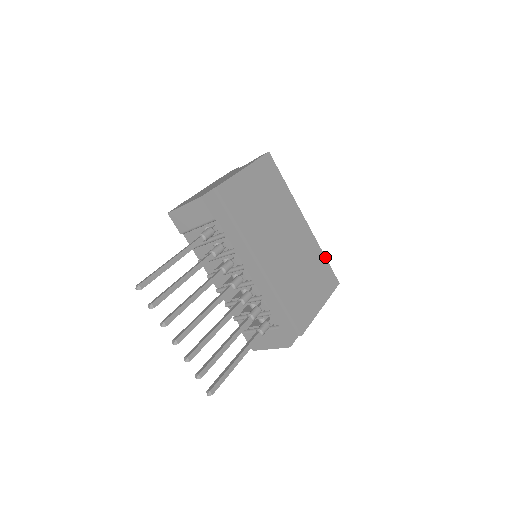
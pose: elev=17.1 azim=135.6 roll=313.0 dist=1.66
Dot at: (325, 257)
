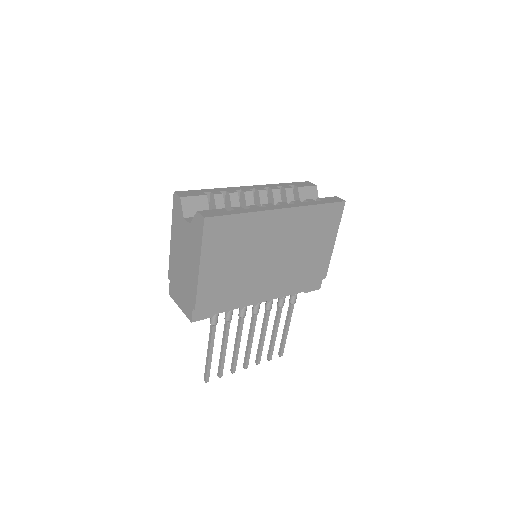
Dot at: (320, 204)
